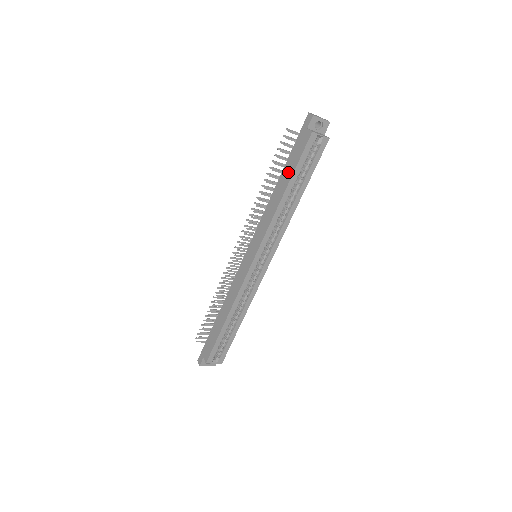
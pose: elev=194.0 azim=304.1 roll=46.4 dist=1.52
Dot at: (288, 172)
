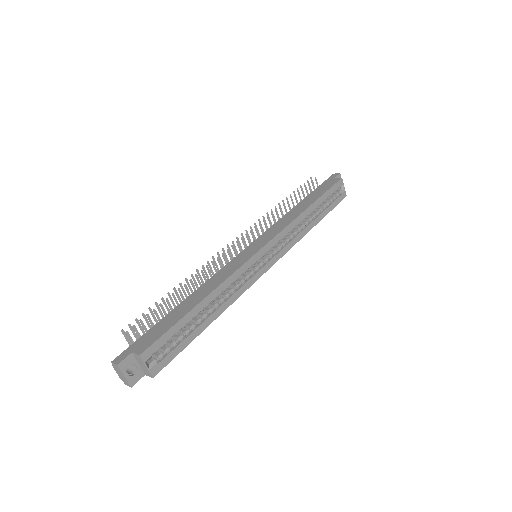
Dot at: (314, 196)
